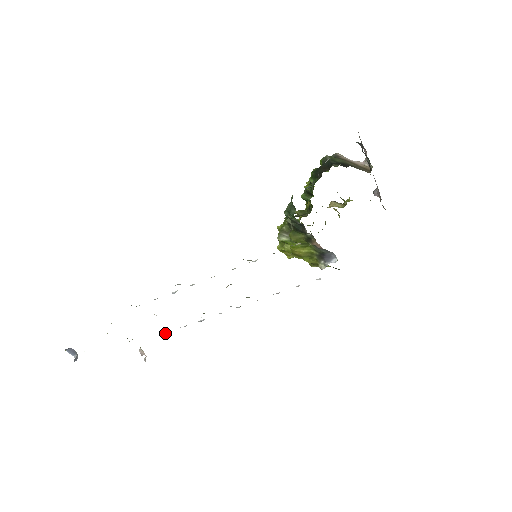
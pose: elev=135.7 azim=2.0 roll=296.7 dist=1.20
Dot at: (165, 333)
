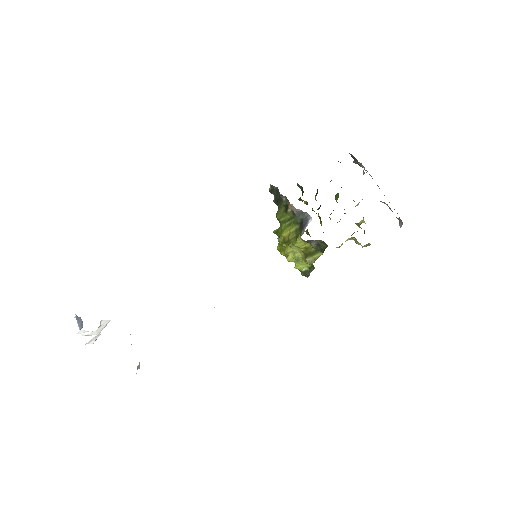
Dot at: occluded
